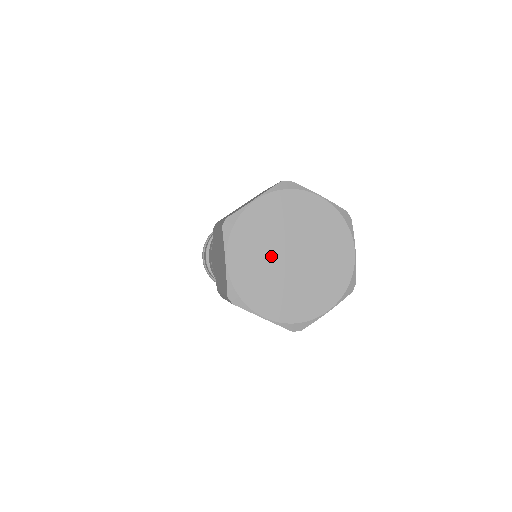
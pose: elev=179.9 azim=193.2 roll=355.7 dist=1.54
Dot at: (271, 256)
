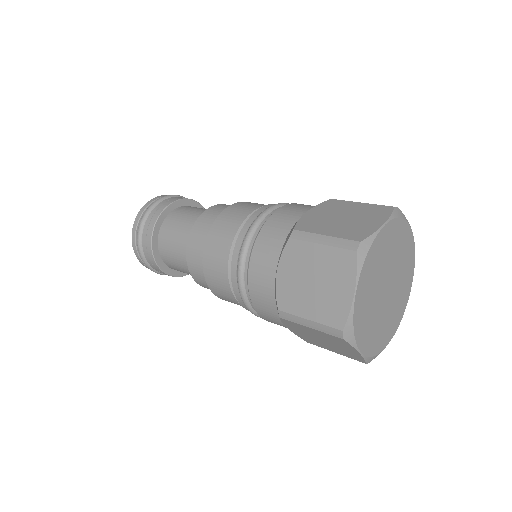
Dot at: (378, 308)
